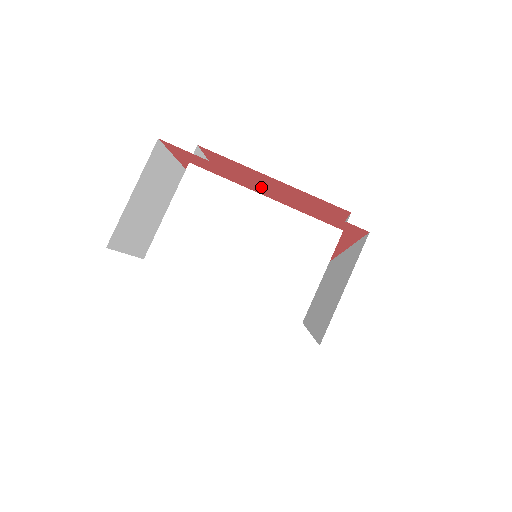
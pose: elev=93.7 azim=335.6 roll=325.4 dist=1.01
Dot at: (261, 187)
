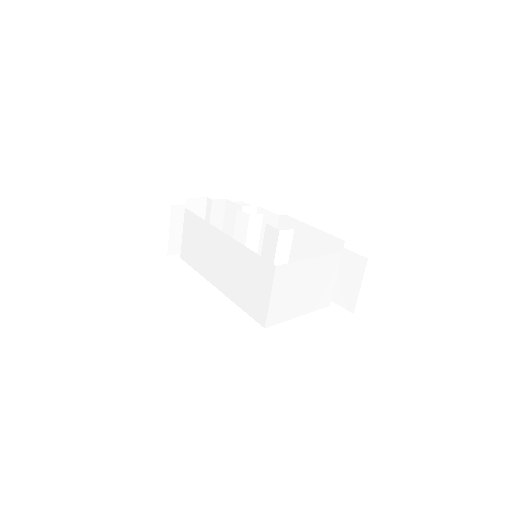
Dot at: occluded
